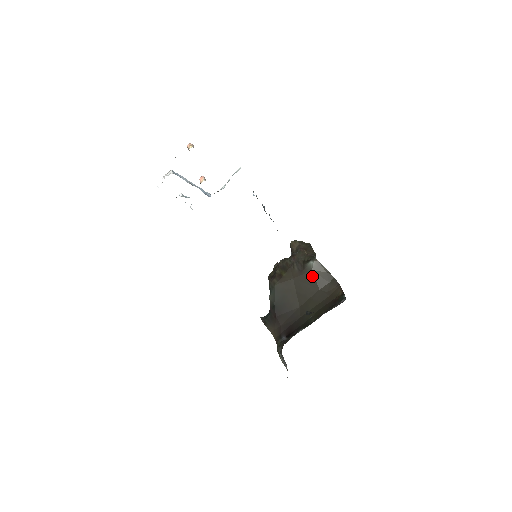
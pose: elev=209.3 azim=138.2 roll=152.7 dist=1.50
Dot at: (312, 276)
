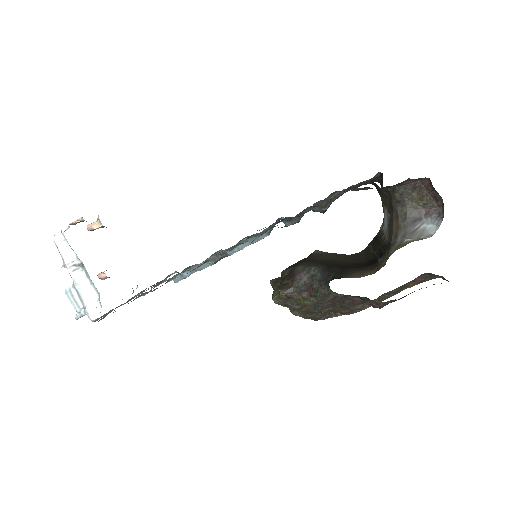
Dot at: (330, 253)
